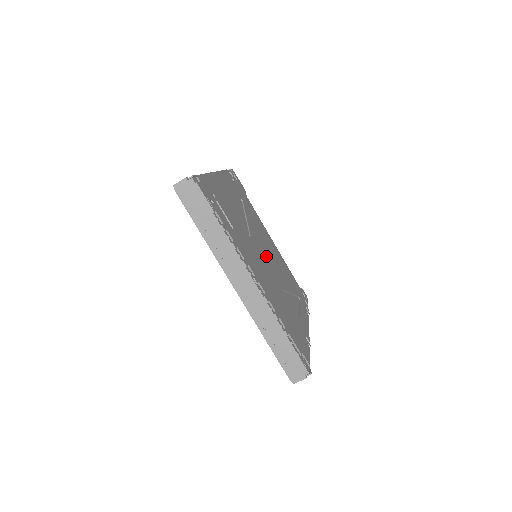
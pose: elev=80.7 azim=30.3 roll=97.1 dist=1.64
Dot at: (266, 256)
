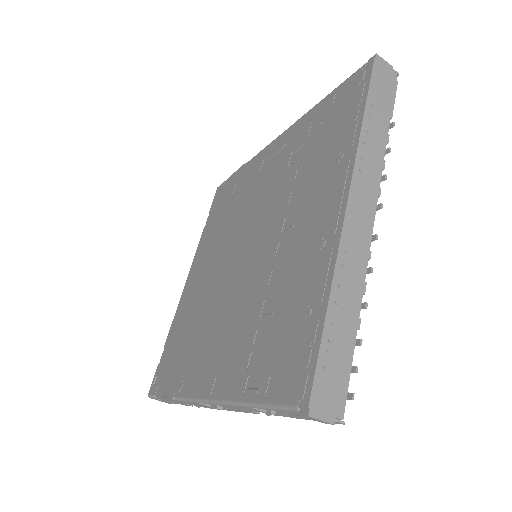
Dot at: occluded
